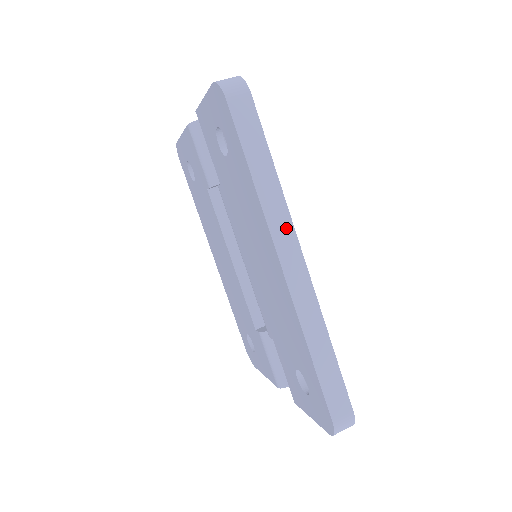
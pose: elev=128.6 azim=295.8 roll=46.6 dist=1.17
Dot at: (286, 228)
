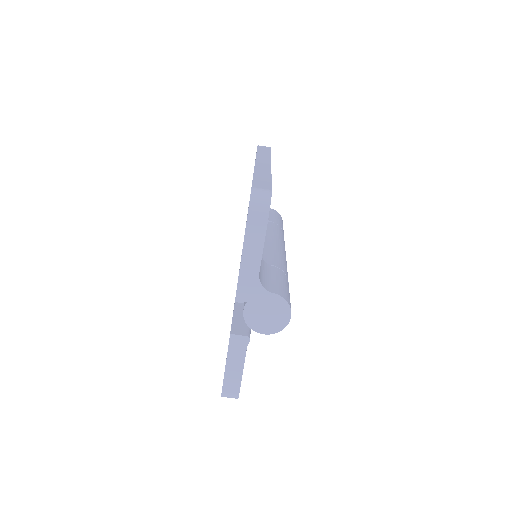
Dot at: occluded
